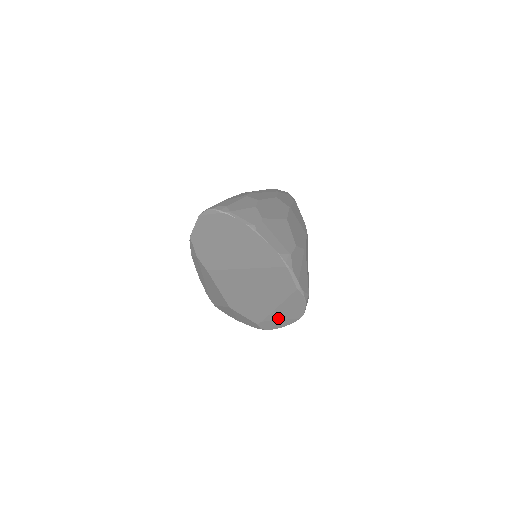
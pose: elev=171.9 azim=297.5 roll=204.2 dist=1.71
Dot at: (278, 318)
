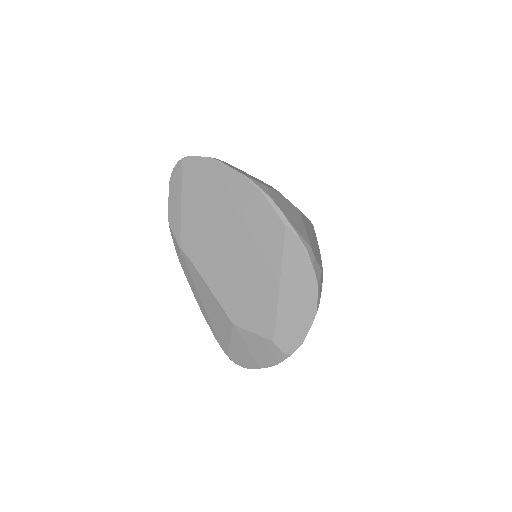
Dot at: (291, 311)
